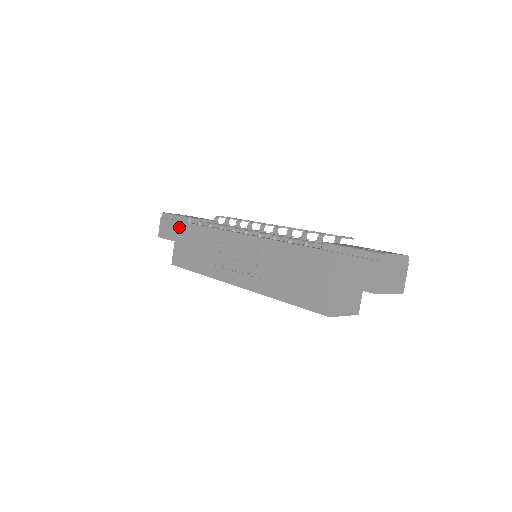
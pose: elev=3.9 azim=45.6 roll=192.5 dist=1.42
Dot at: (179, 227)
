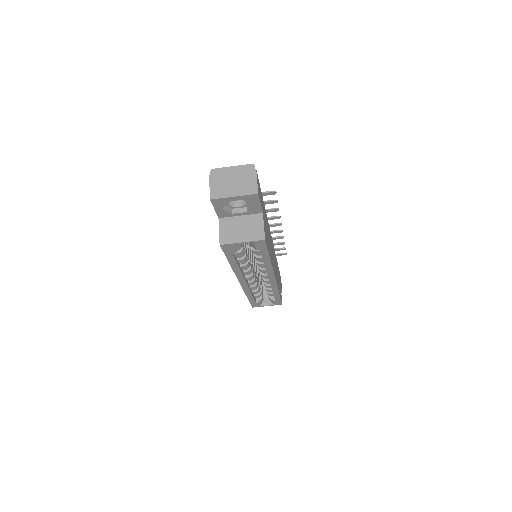
Dot at: occluded
